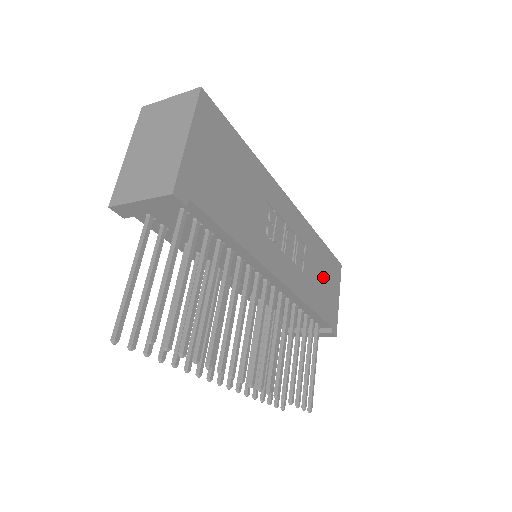
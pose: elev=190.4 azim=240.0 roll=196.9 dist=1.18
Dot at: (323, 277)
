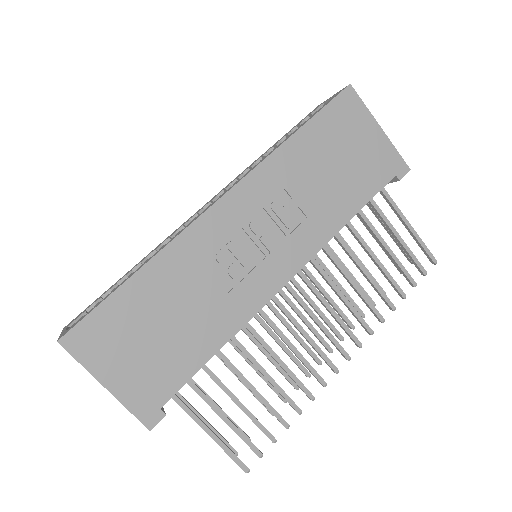
Dot at: (336, 160)
